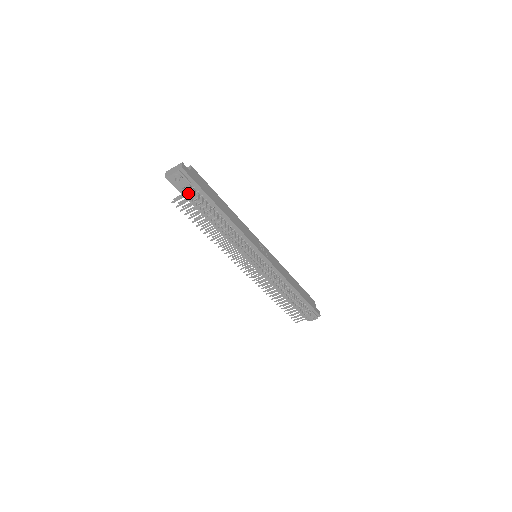
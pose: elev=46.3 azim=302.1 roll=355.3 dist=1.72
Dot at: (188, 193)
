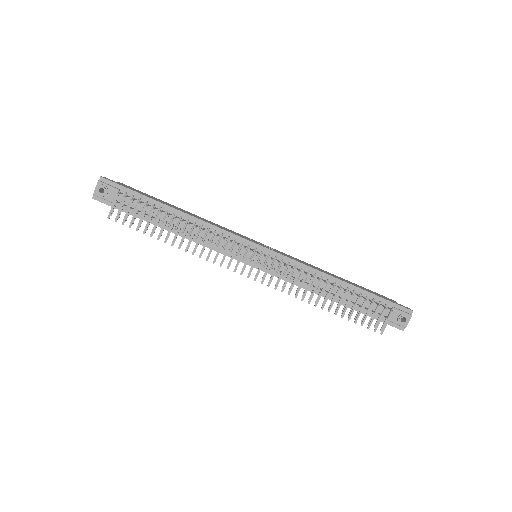
Dot at: (116, 195)
